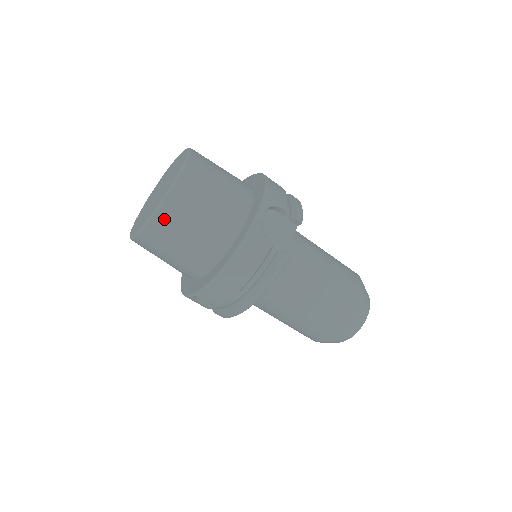
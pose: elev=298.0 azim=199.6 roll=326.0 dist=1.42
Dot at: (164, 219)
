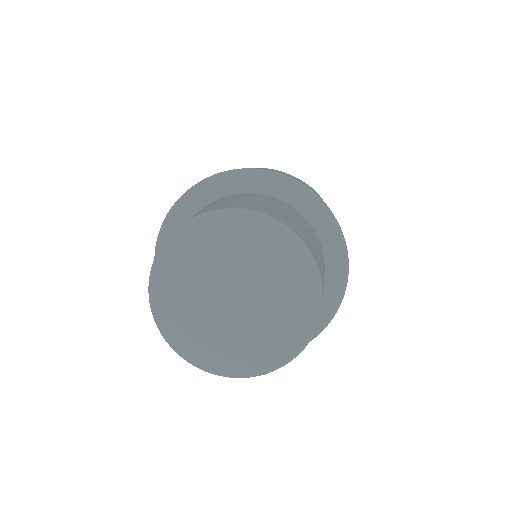
Dot at: occluded
